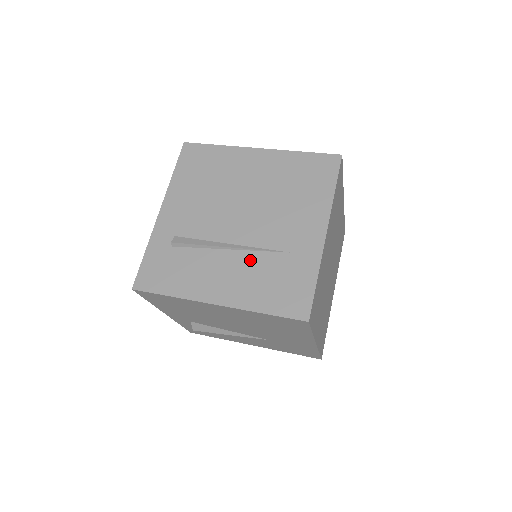
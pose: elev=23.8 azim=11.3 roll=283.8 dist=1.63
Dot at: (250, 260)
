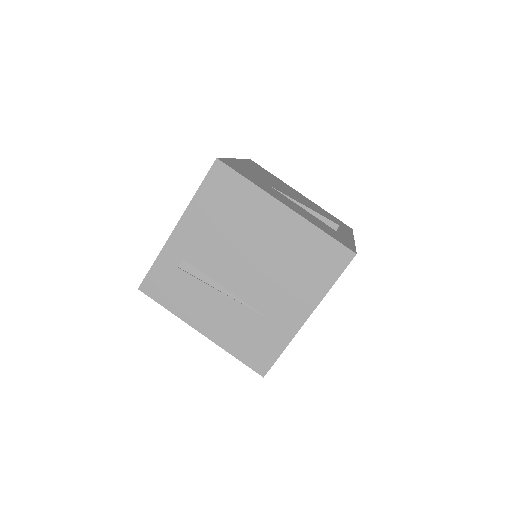
Dot at: (238, 312)
